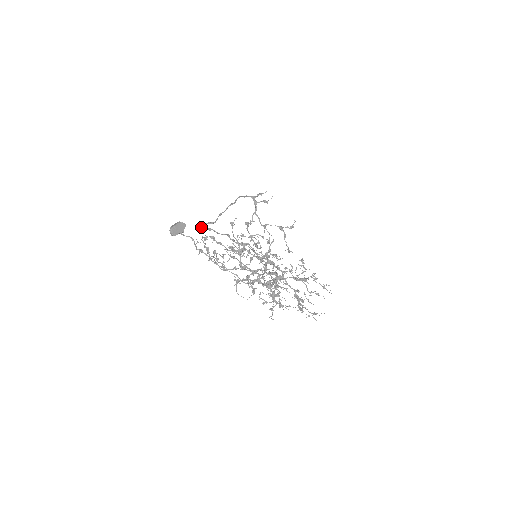
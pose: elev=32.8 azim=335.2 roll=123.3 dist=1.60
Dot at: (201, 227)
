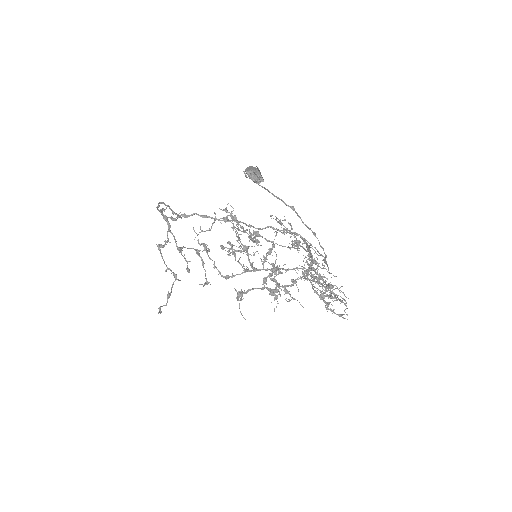
Dot at: (185, 215)
